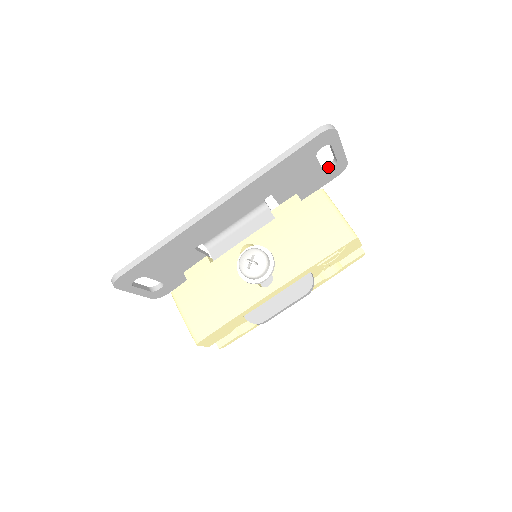
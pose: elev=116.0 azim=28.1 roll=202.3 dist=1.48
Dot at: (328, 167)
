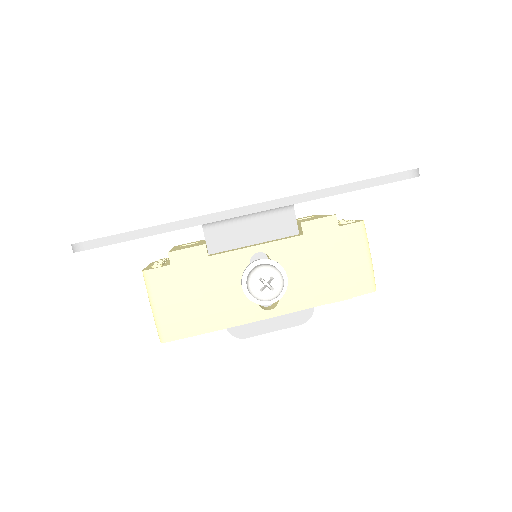
Dot at: occluded
